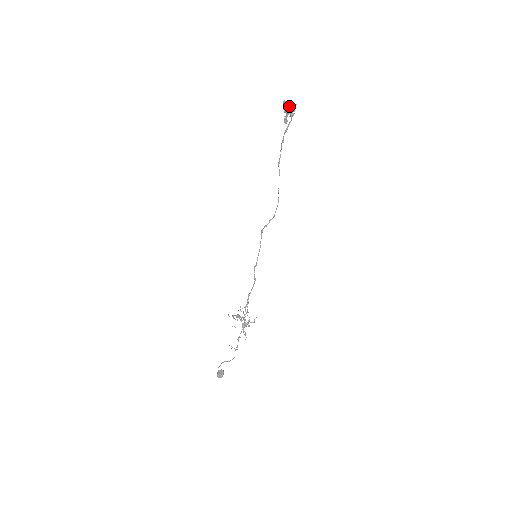
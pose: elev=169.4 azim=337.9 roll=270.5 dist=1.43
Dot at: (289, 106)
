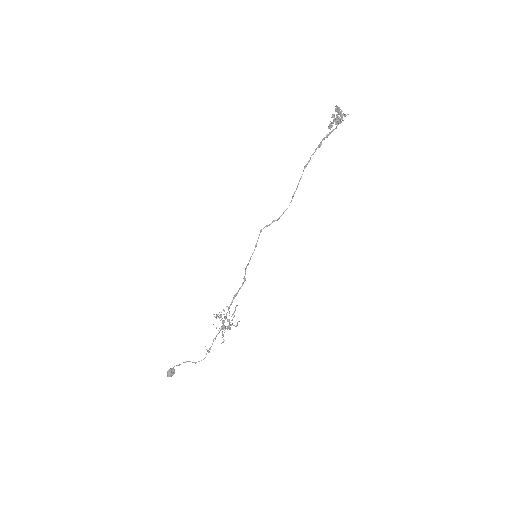
Dot at: (340, 113)
